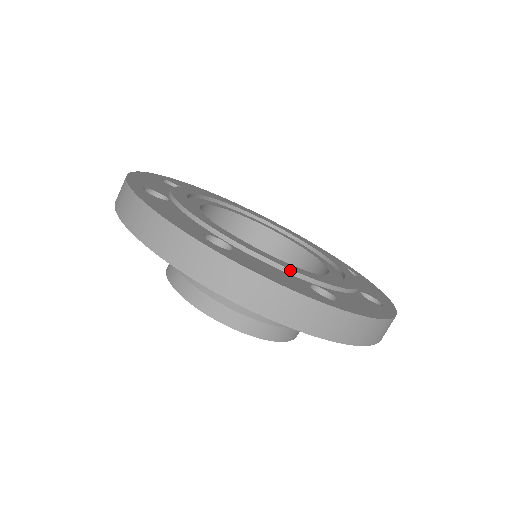
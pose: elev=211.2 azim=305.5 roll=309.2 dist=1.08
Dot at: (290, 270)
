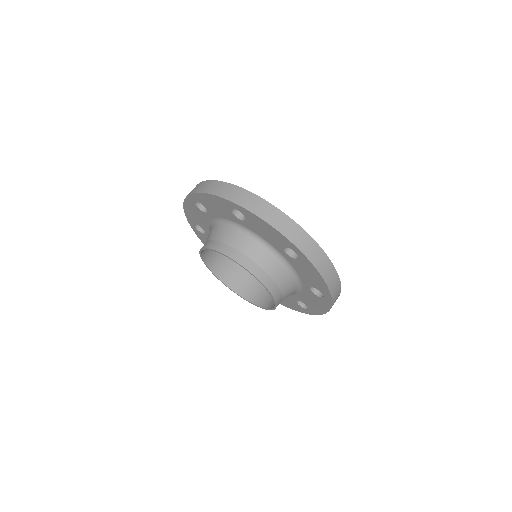
Dot at: occluded
